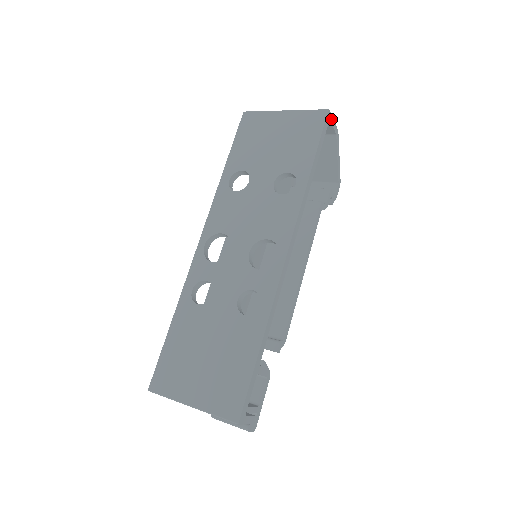
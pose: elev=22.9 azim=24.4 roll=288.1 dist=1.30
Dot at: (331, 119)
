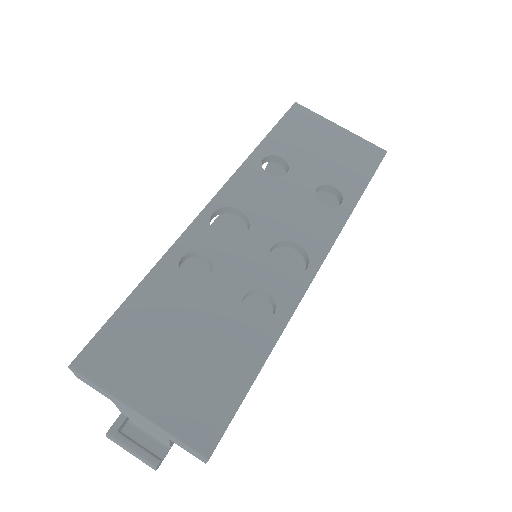
Dot at: occluded
